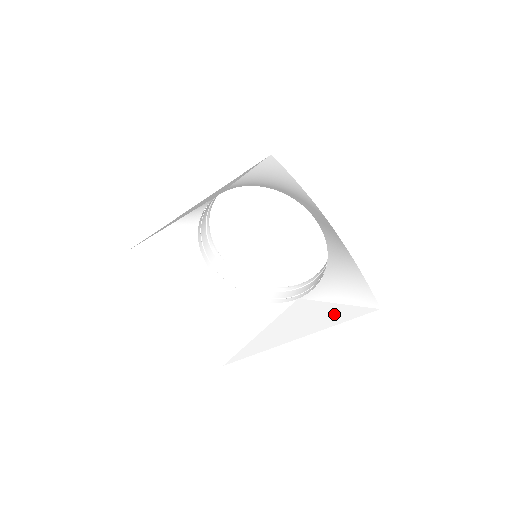
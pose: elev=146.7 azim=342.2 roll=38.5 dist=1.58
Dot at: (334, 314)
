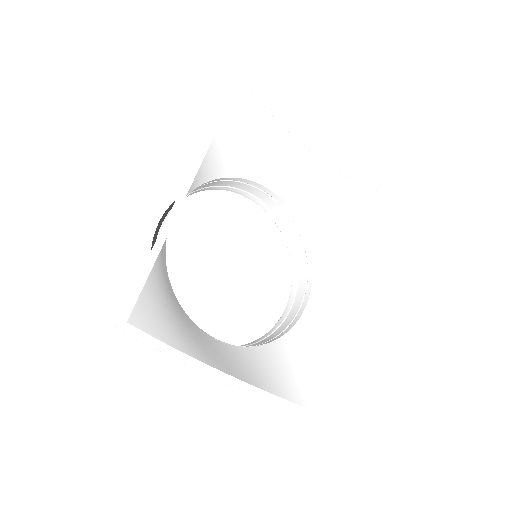
Dot at: (363, 245)
